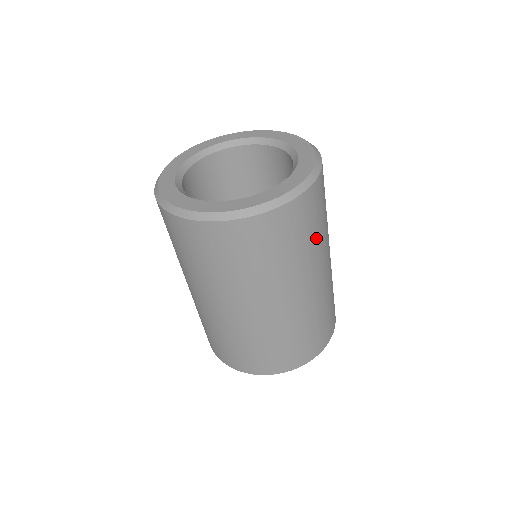
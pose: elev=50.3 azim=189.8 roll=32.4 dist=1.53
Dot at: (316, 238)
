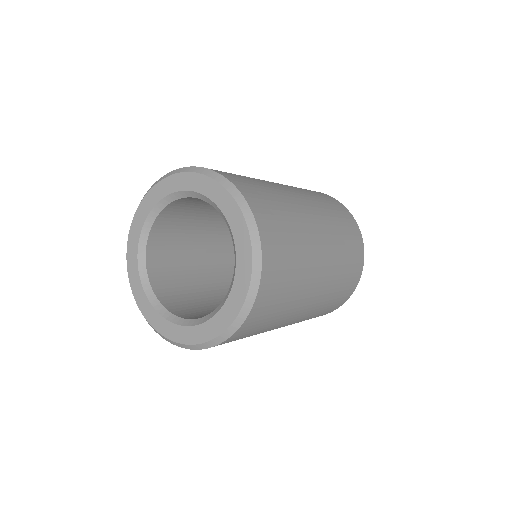
Dot at: occluded
